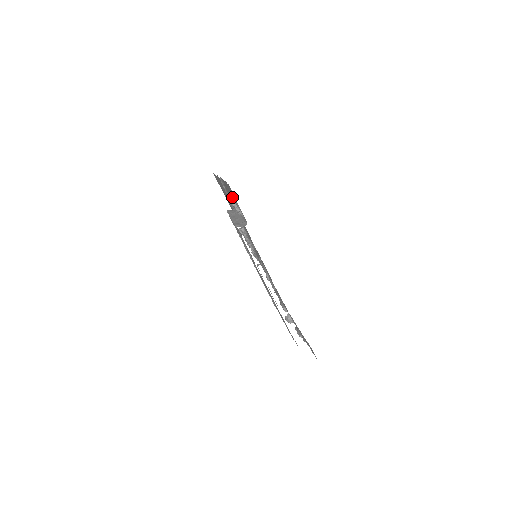
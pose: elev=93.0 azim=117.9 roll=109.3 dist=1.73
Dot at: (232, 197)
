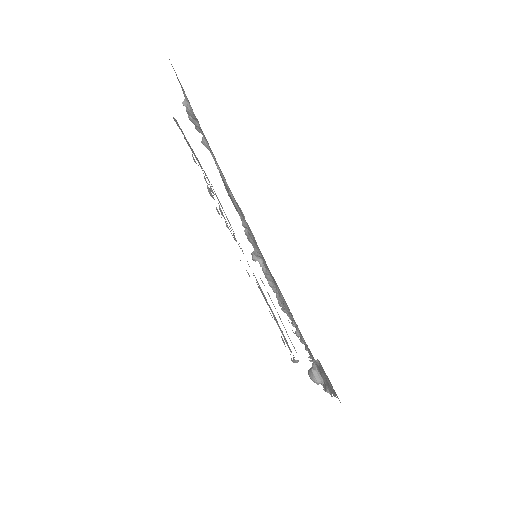
Dot at: occluded
